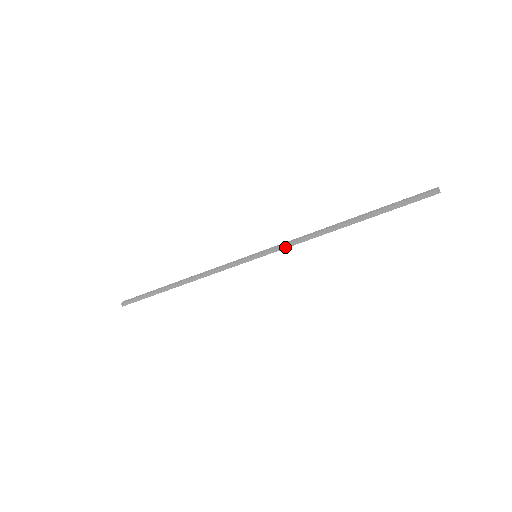
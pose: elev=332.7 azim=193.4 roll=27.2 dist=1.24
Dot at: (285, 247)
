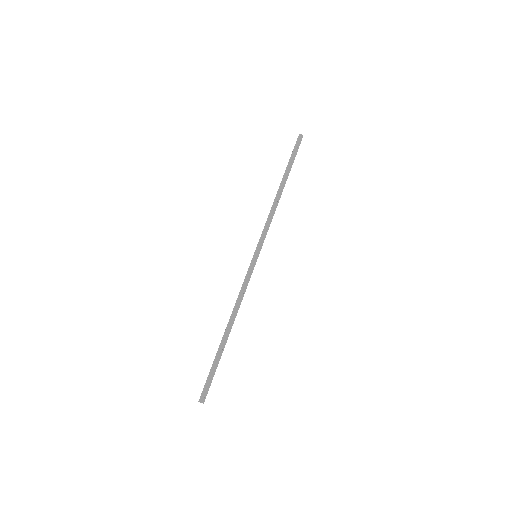
Dot at: (264, 231)
